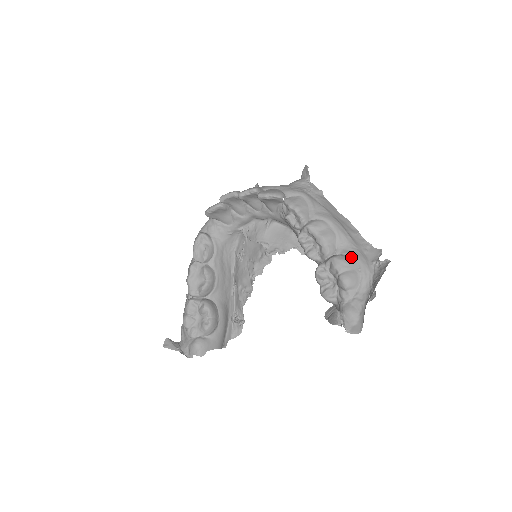
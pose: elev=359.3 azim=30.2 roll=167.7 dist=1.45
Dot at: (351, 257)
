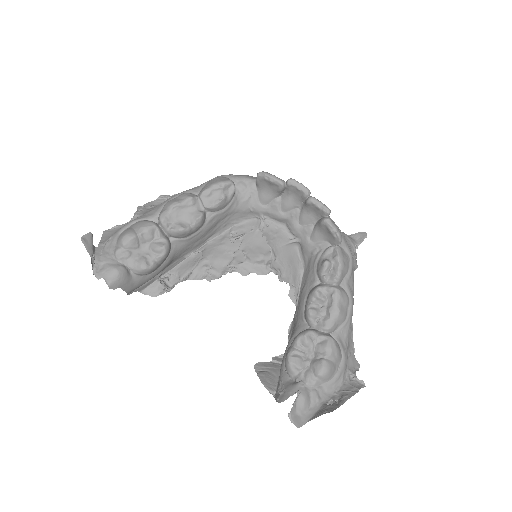
Dot at: (341, 351)
